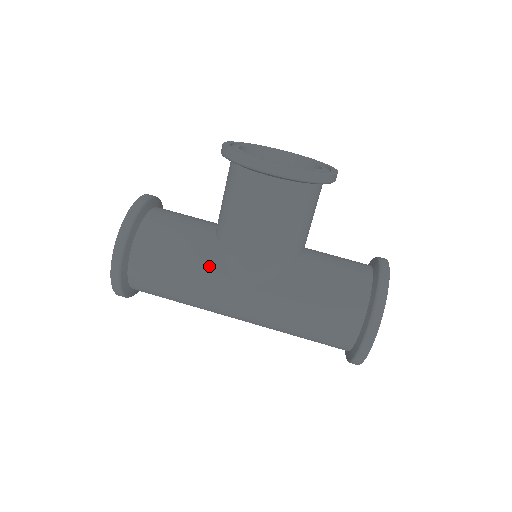
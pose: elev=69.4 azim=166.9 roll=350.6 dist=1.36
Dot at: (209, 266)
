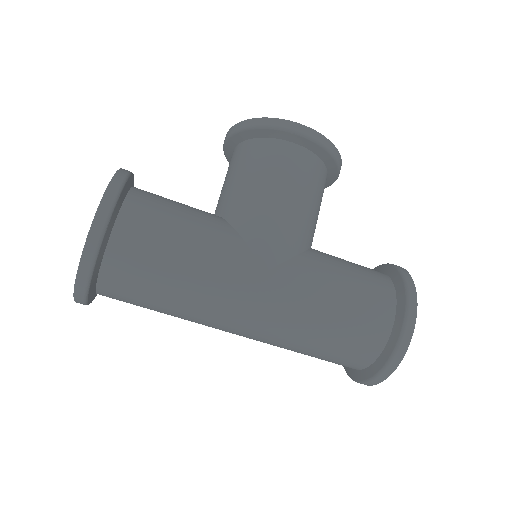
Dot at: (223, 237)
